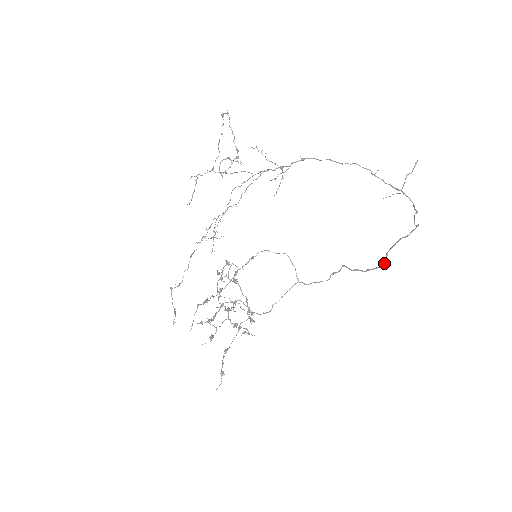
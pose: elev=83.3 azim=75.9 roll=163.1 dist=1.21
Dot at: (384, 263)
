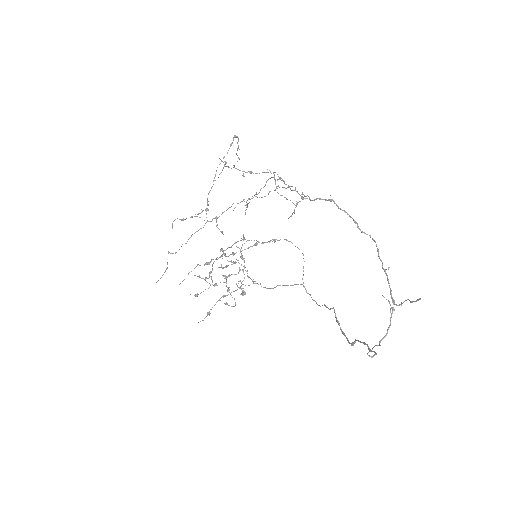
Dot at: (351, 344)
